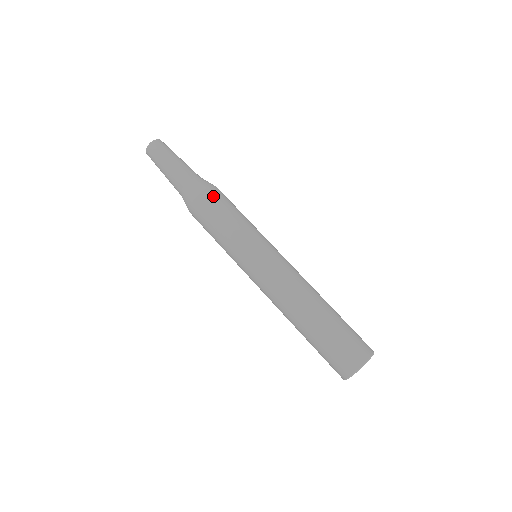
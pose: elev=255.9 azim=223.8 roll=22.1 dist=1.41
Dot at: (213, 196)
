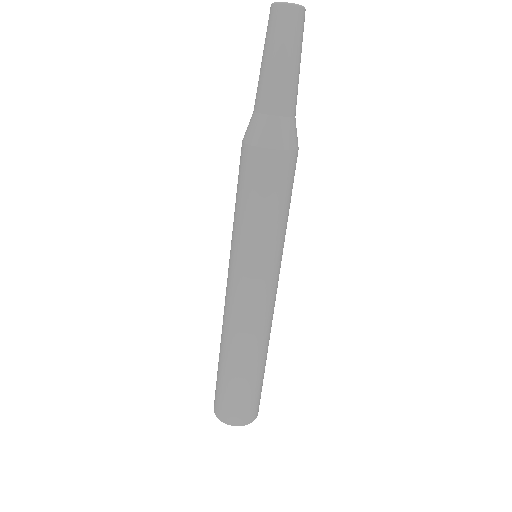
Dot at: (288, 166)
